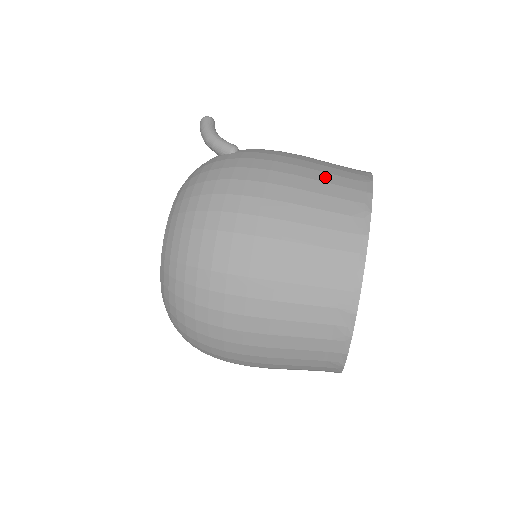
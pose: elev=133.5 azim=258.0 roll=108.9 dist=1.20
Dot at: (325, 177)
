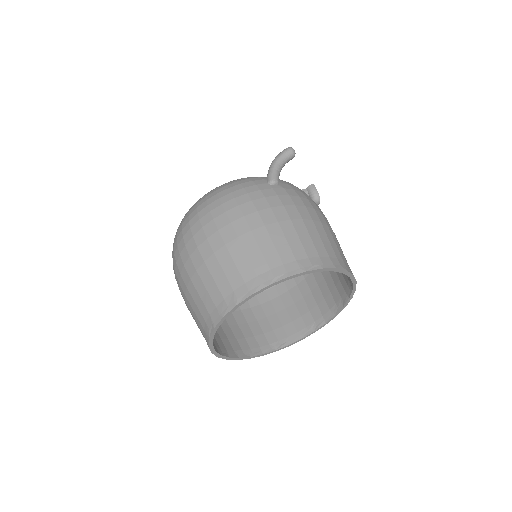
Dot at: (280, 243)
